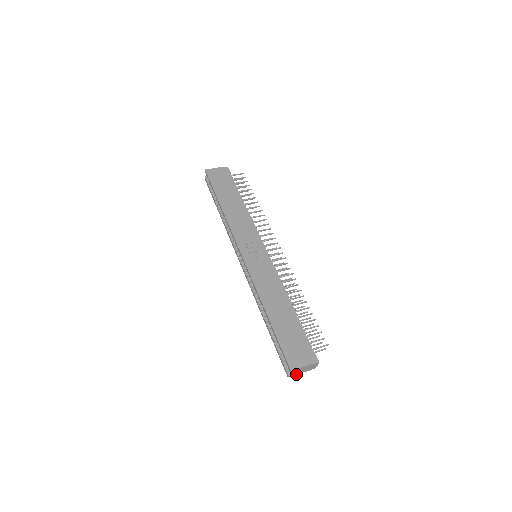
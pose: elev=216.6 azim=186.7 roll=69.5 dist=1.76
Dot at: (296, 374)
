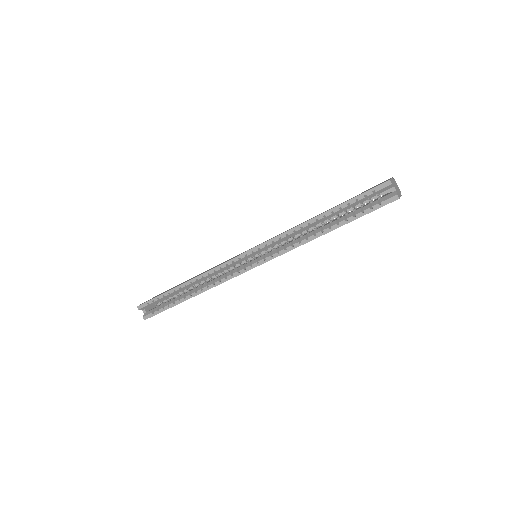
Dot at: (399, 197)
